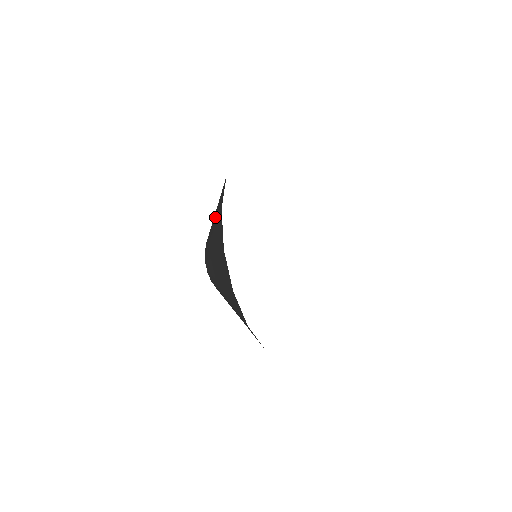
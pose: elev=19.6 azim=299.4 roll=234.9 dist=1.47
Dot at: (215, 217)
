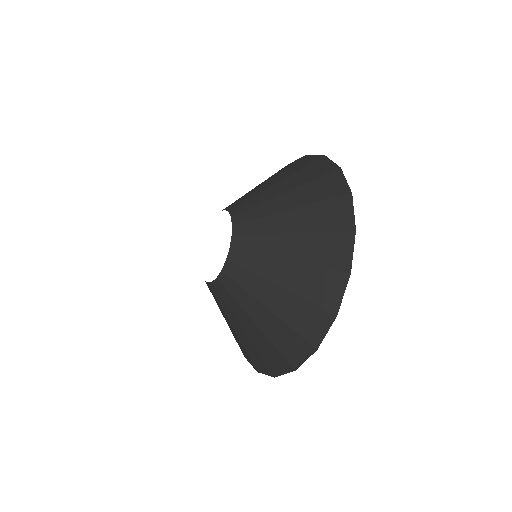
Dot at: (289, 182)
